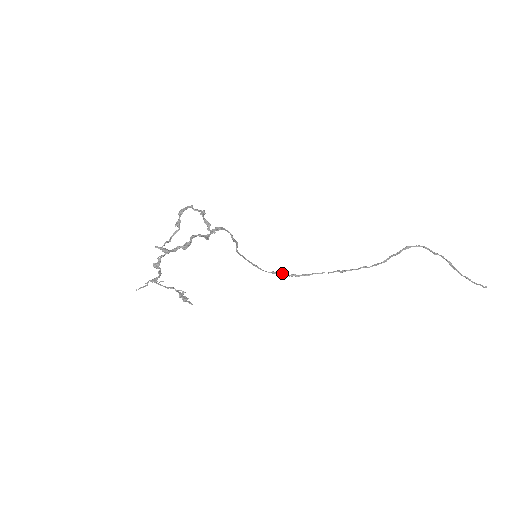
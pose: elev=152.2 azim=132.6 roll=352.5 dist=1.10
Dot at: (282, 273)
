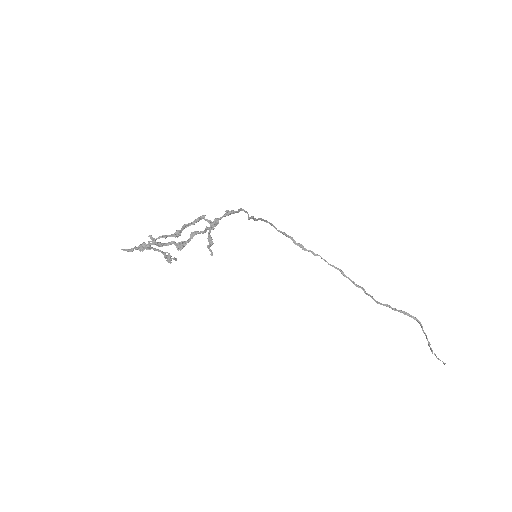
Dot at: (292, 238)
